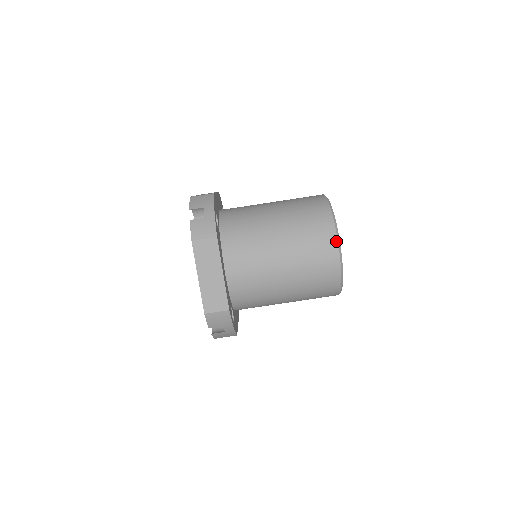
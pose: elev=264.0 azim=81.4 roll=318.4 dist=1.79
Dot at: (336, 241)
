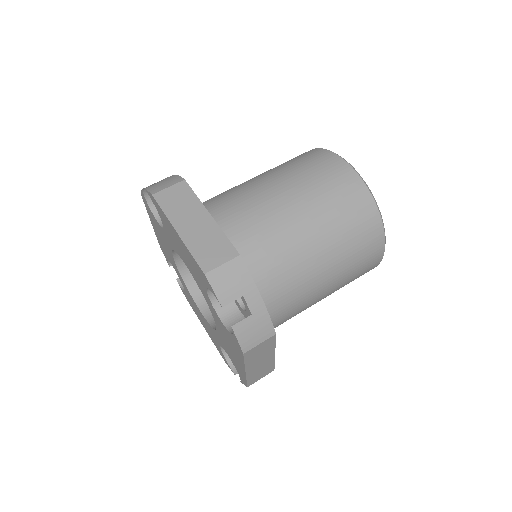
Dot at: (337, 156)
